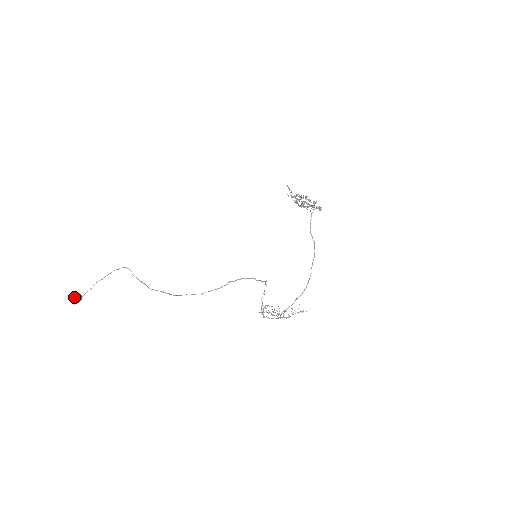
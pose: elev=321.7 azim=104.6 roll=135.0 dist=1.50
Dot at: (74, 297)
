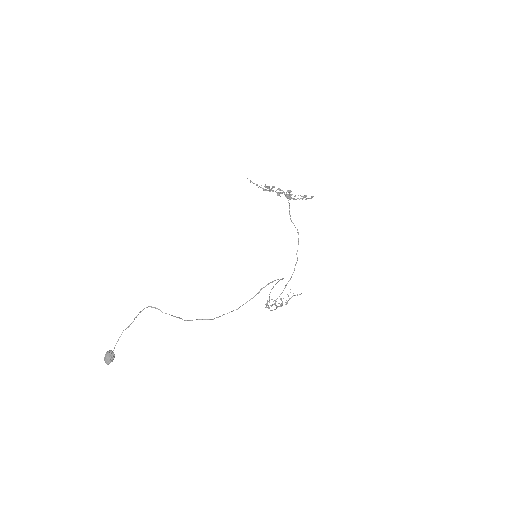
Dot at: (108, 357)
